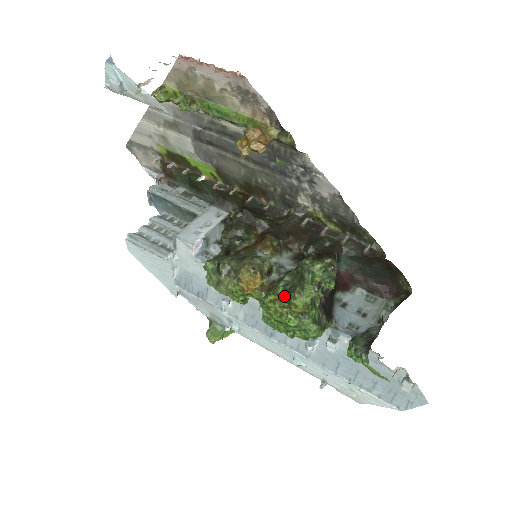
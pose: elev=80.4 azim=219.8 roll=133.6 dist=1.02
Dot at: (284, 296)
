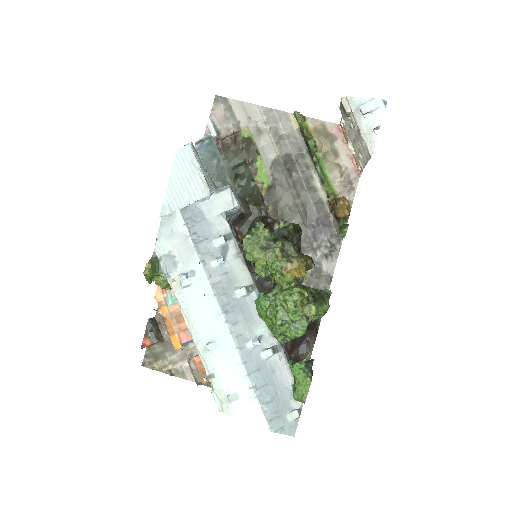
Dot at: (309, 298)
